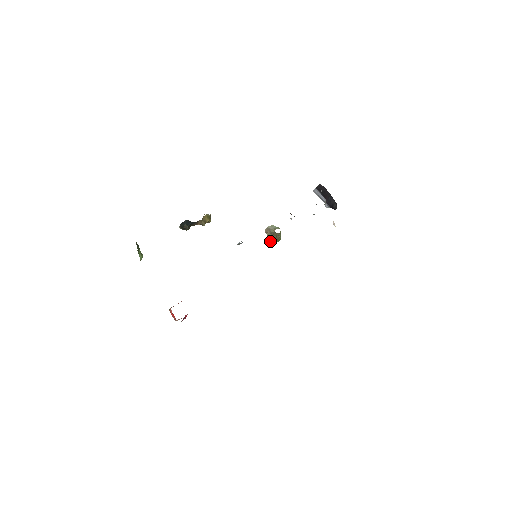
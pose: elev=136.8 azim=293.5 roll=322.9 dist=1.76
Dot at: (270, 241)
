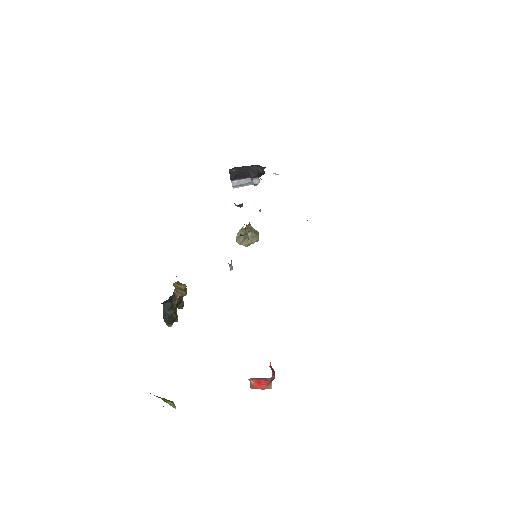
Dot at: (252, 242)
